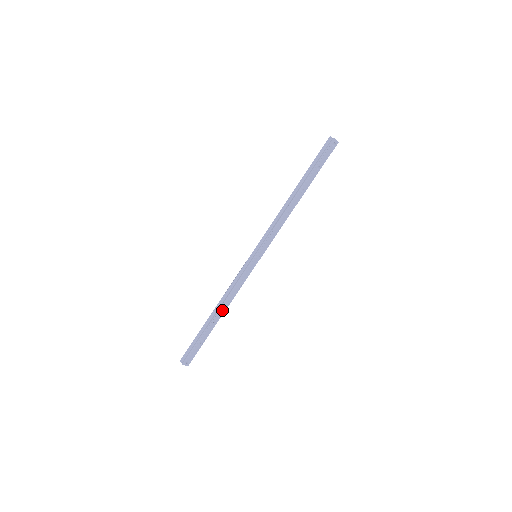
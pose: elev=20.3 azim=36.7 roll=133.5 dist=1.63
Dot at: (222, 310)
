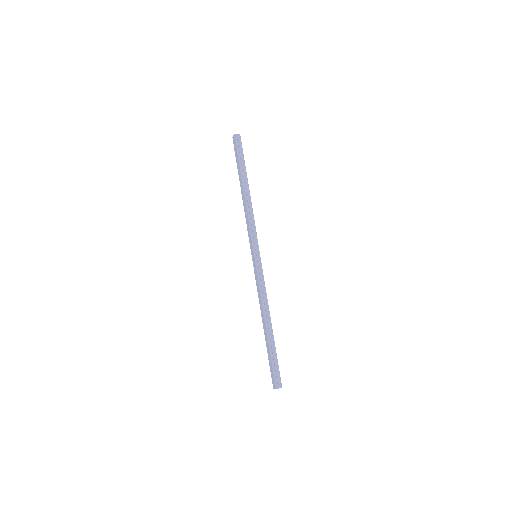
Dot at: (269, 317)
